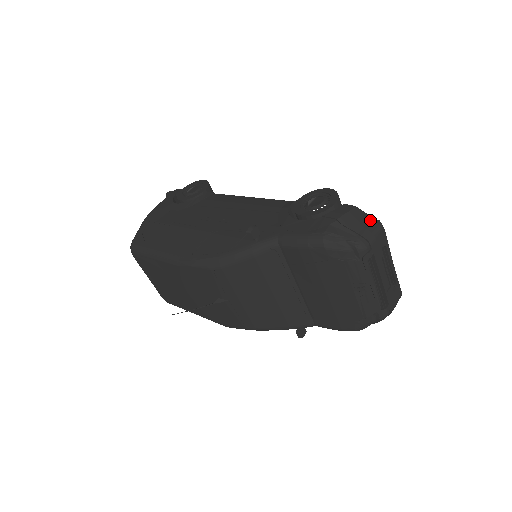
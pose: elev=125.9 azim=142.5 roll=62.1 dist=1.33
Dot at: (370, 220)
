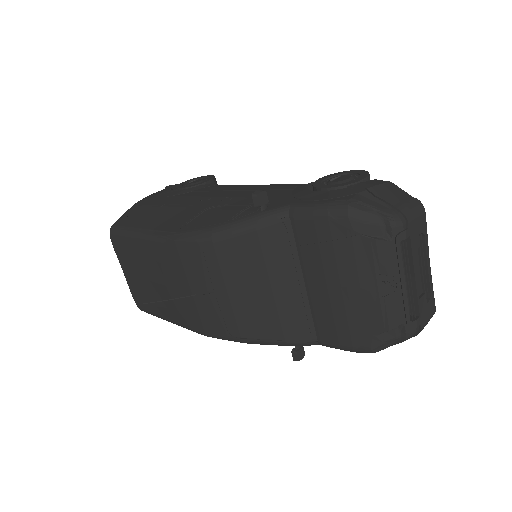
Dot at: (408, 197)
